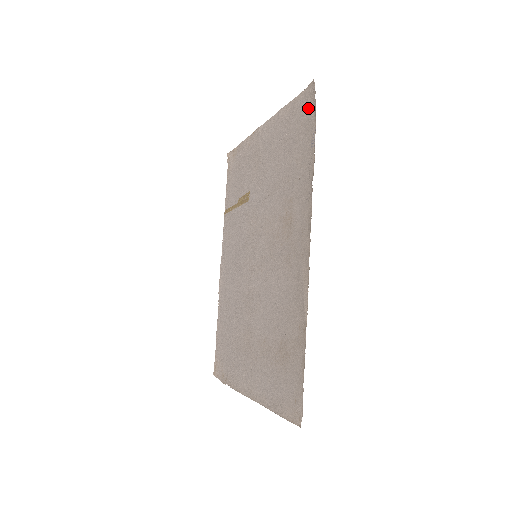
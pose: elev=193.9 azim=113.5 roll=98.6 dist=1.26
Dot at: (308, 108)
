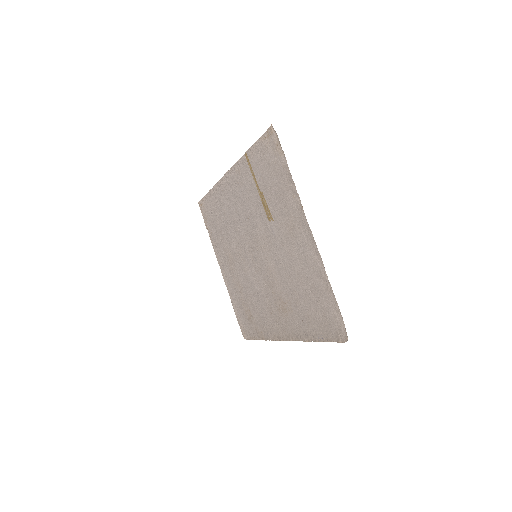
Dot at: (334, 329)
